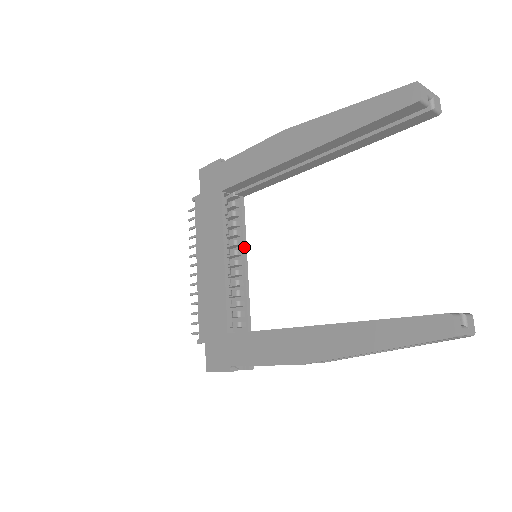
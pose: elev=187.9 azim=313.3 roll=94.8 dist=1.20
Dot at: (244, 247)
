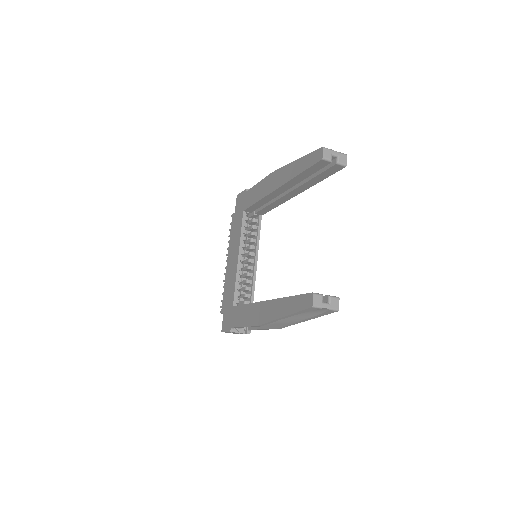
Dot at: (256, 250)
